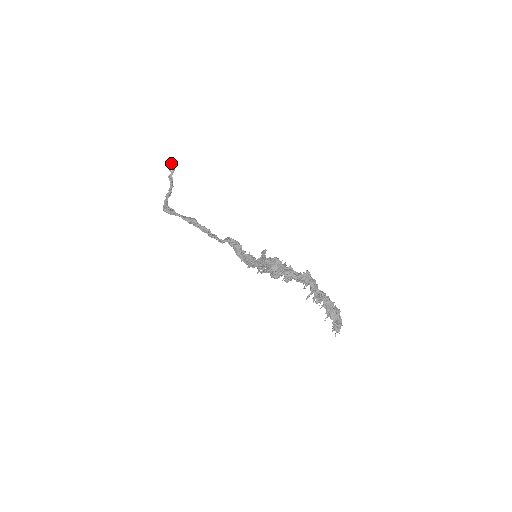
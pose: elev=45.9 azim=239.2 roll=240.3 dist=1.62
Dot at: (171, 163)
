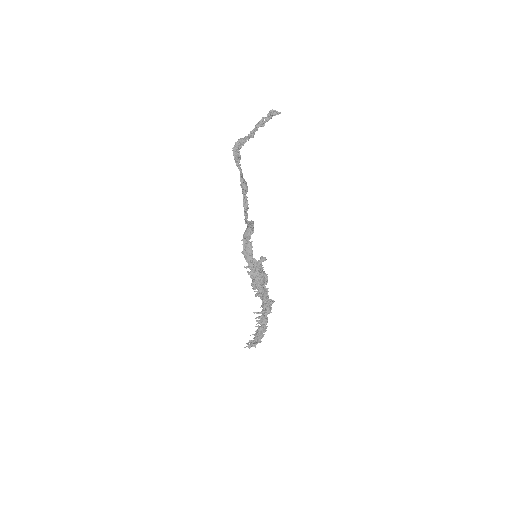
Dot at: (275, 110)
